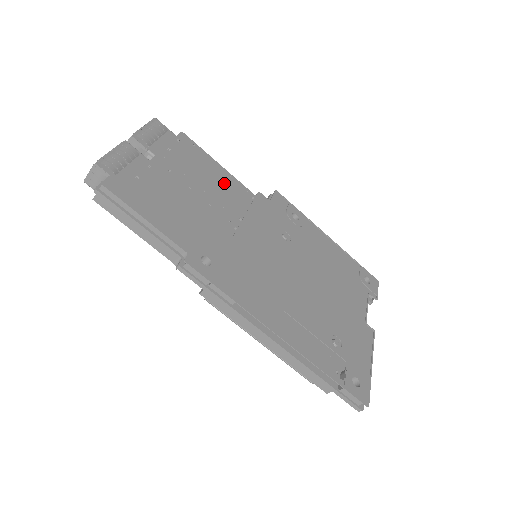
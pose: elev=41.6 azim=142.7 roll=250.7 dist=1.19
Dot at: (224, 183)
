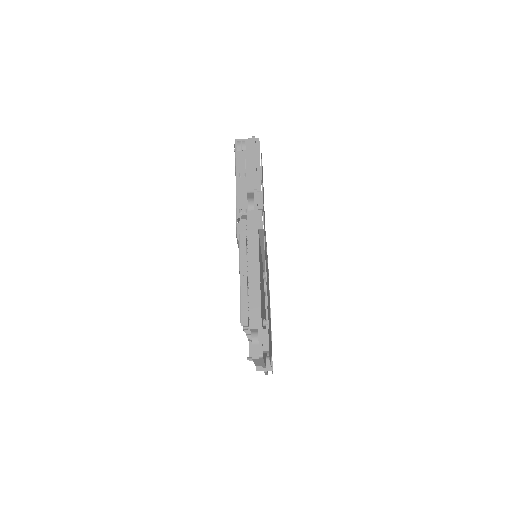
Dot at: occluded
